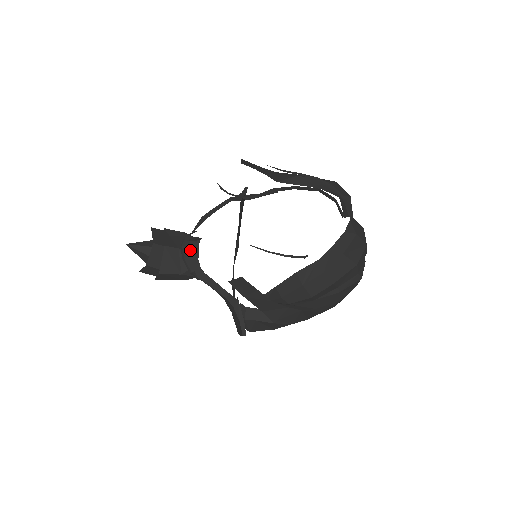
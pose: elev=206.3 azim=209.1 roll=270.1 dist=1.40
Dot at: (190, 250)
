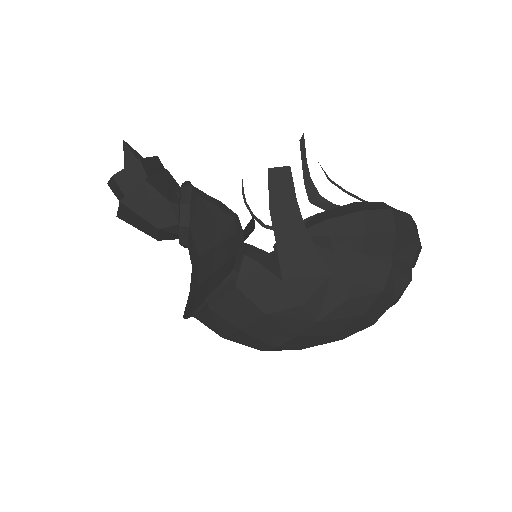
Dot at: occluded
